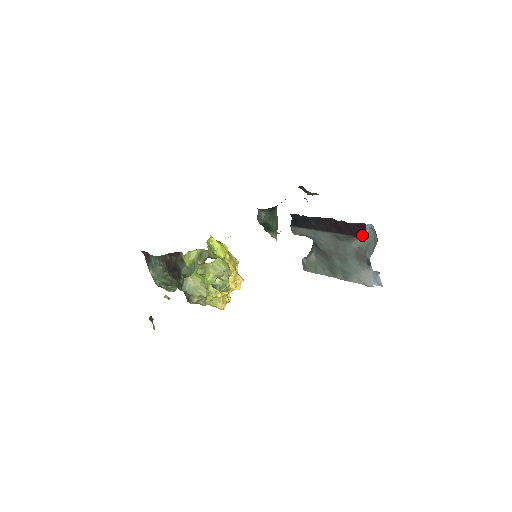
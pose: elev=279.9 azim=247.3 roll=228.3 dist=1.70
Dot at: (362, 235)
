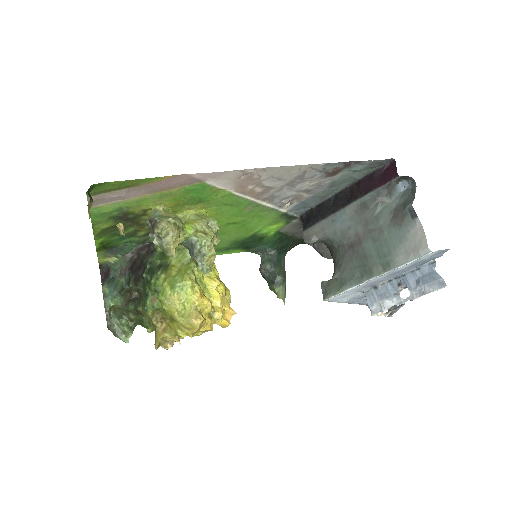
Dot at: (394, 175)
